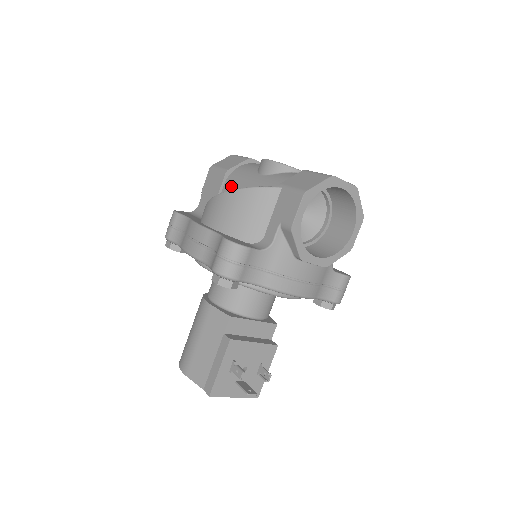
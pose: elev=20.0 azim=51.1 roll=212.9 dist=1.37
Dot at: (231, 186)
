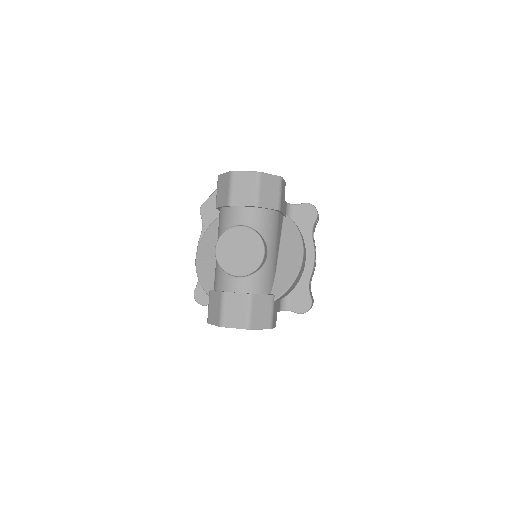
Dot at: occluded
